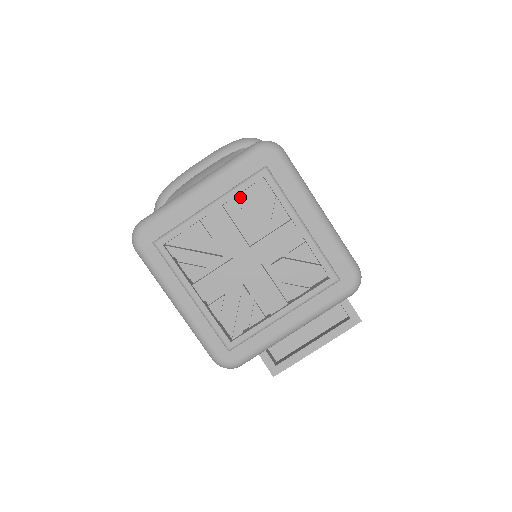
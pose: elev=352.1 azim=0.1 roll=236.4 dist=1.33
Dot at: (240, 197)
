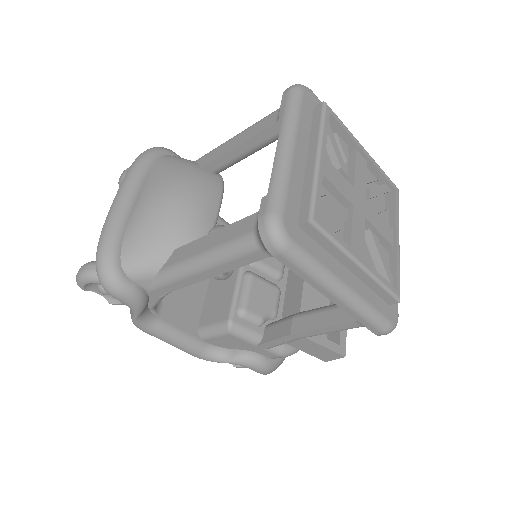
Dot at: occluded
